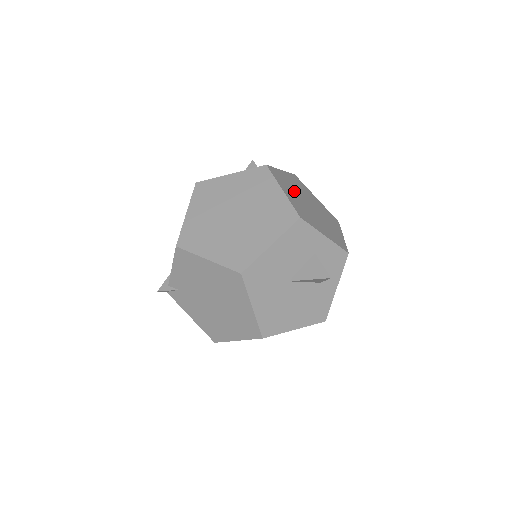
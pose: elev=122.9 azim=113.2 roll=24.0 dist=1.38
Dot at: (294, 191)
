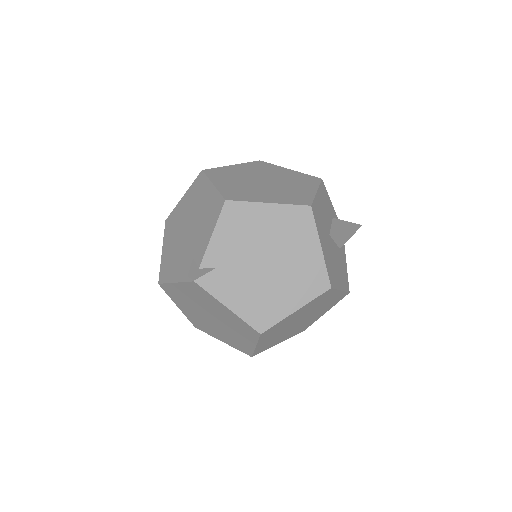
Dot at: occluded
